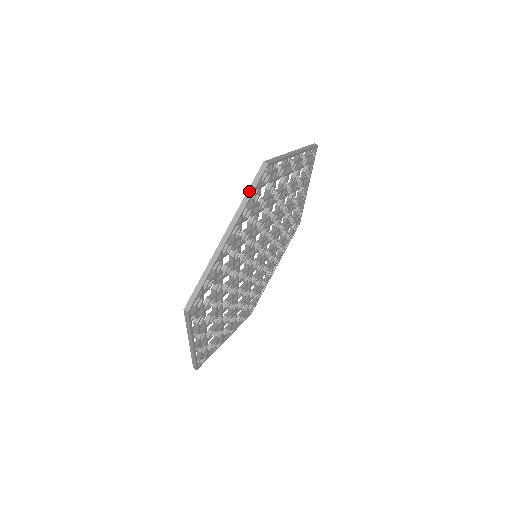
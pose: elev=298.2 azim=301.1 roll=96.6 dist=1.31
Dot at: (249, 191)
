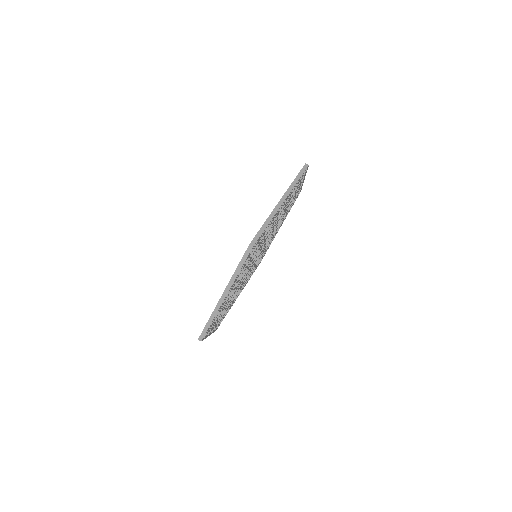
Dot at: (297, 178)
